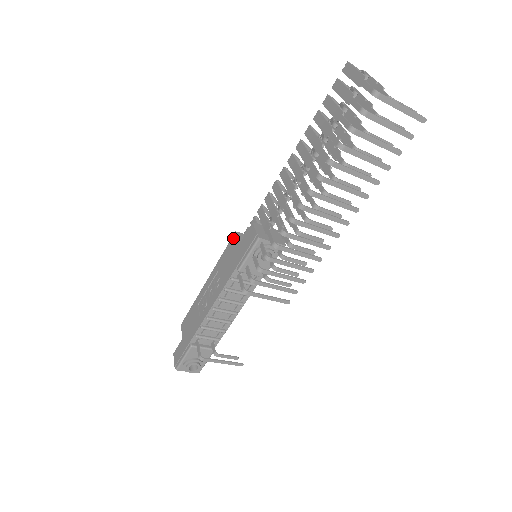
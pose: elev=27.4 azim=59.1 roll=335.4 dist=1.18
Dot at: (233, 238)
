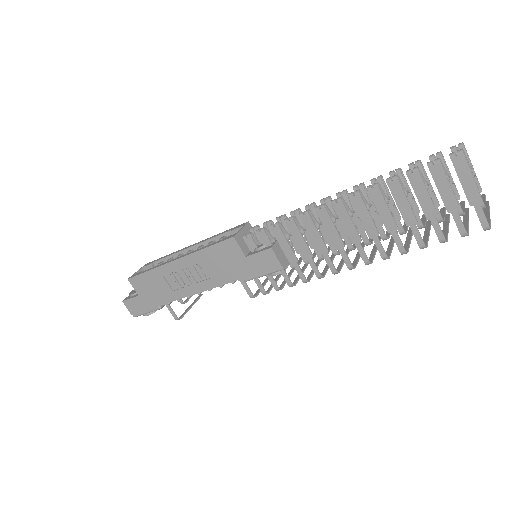
Dot at: (230, 243)
